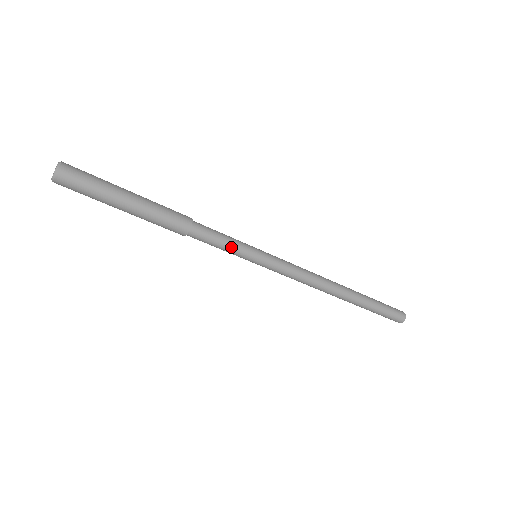
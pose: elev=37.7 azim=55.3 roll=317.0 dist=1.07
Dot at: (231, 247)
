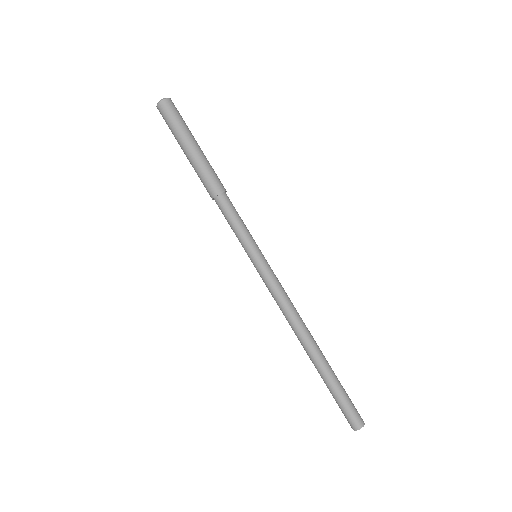
Dot at: (241, 230)
